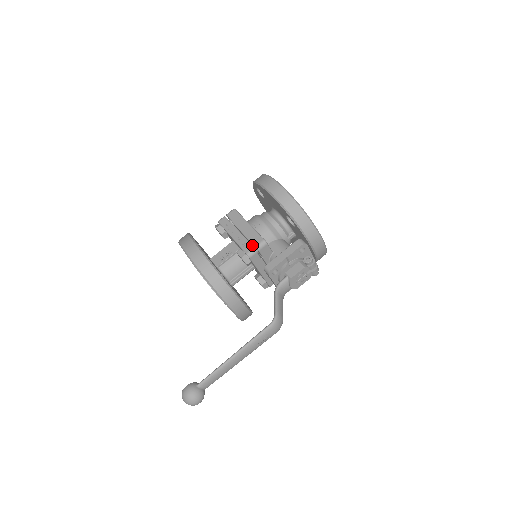
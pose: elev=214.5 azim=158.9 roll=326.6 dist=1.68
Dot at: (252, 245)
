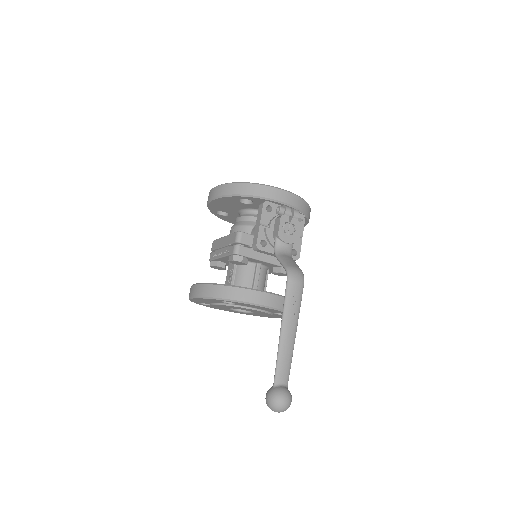
Dot at: occluded
